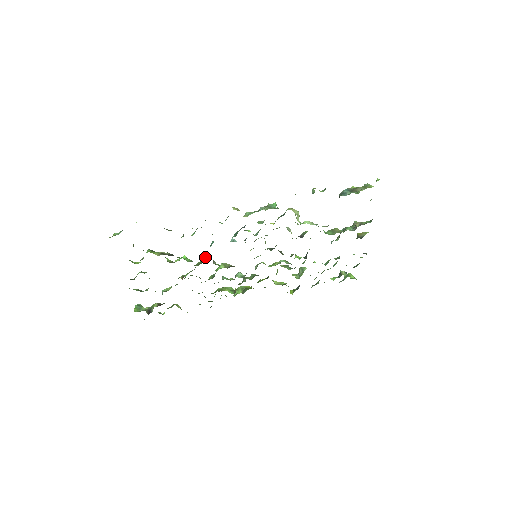
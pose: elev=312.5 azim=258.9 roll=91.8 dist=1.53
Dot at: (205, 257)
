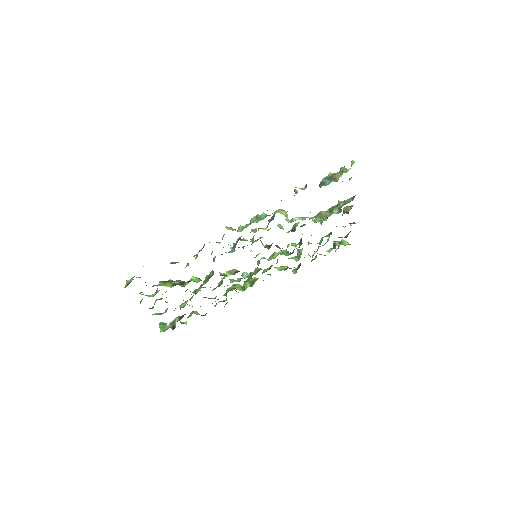
Dot at: (211, 271)
